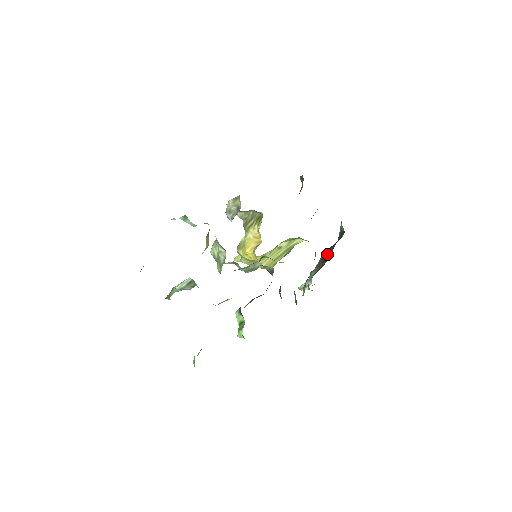
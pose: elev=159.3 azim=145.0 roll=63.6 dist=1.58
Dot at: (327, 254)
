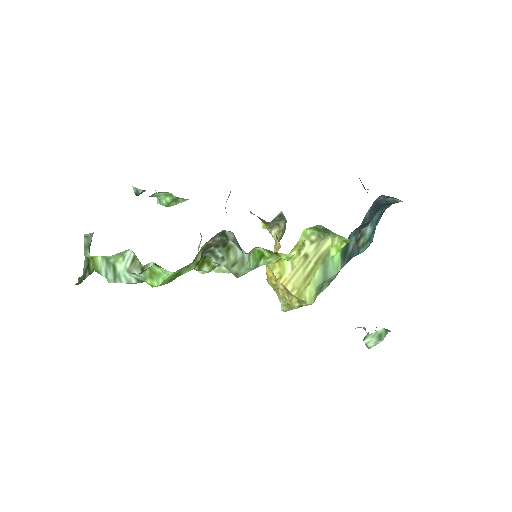
Dot at: occluded
